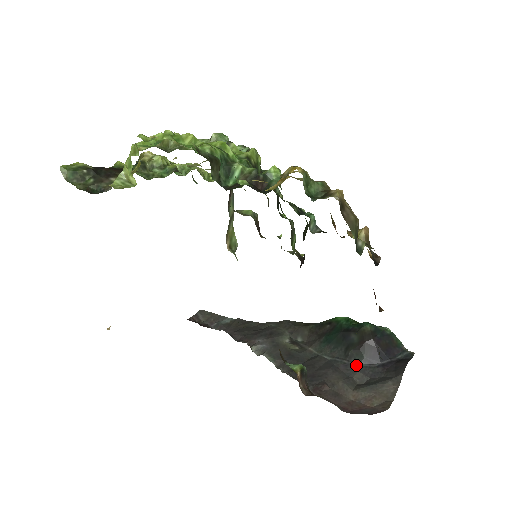
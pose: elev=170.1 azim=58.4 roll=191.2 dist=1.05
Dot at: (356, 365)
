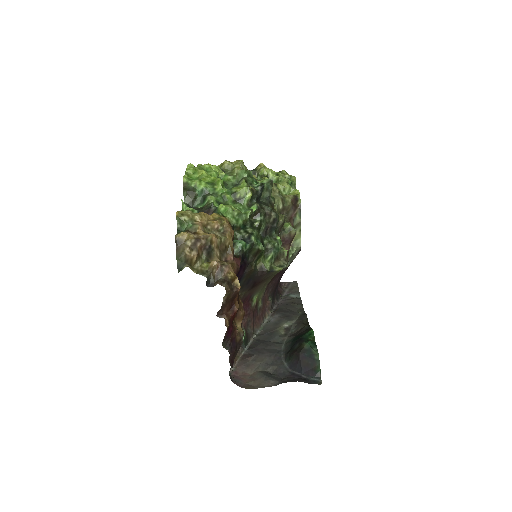
Dot at: (283, 362)
